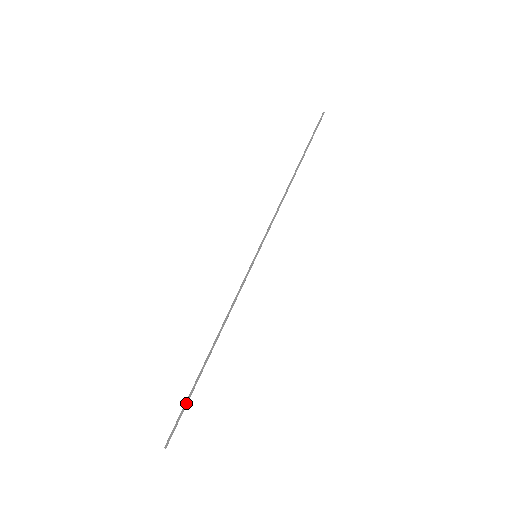
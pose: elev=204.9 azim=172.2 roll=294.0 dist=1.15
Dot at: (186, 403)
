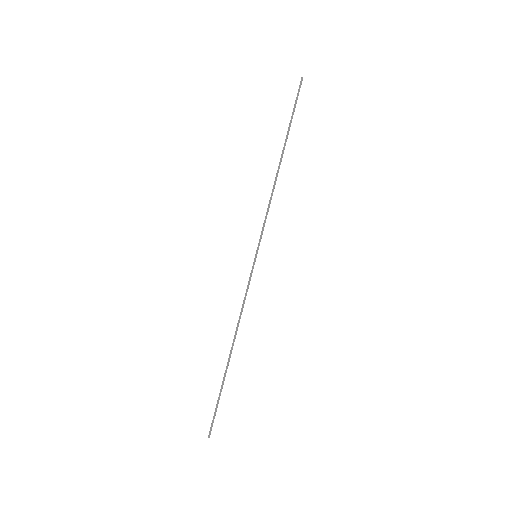
Dot at: (218, 400)
